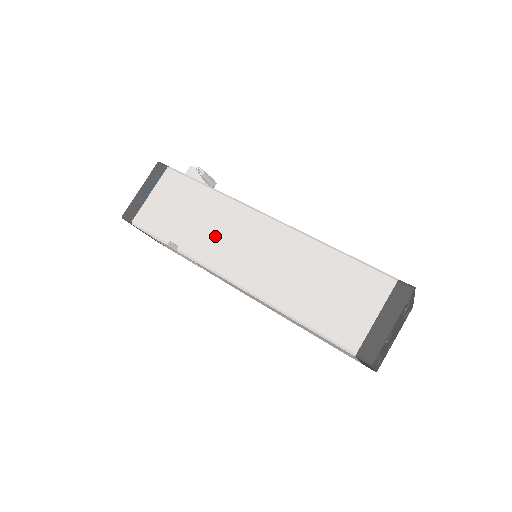
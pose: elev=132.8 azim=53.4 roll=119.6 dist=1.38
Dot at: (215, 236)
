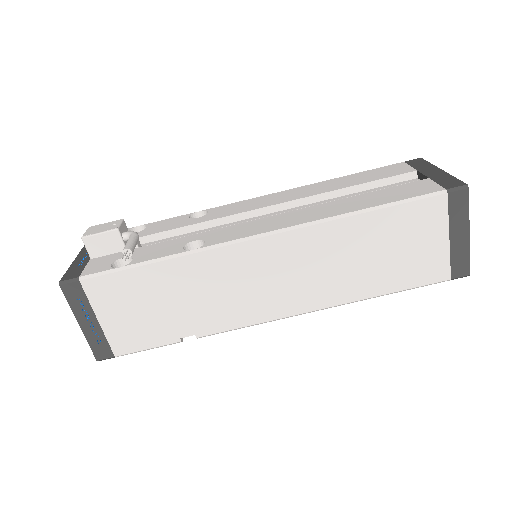
Dot at: (223, 298)
